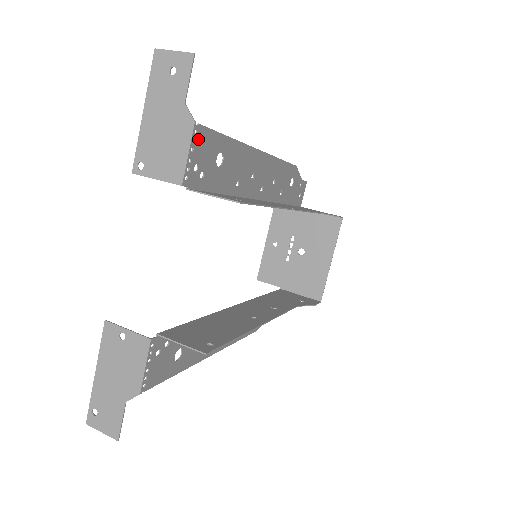
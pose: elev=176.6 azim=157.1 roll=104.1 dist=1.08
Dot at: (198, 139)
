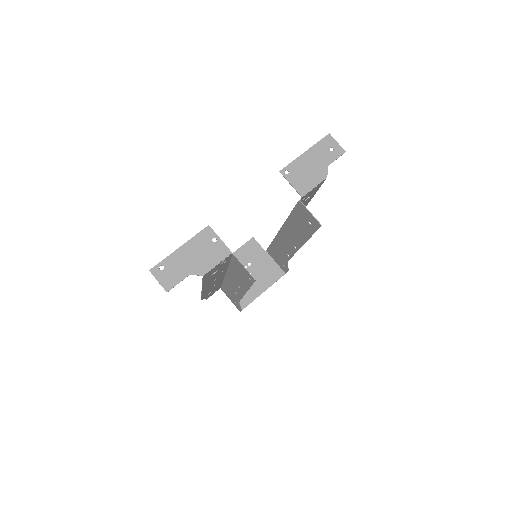
Dot at: (320, 184)
